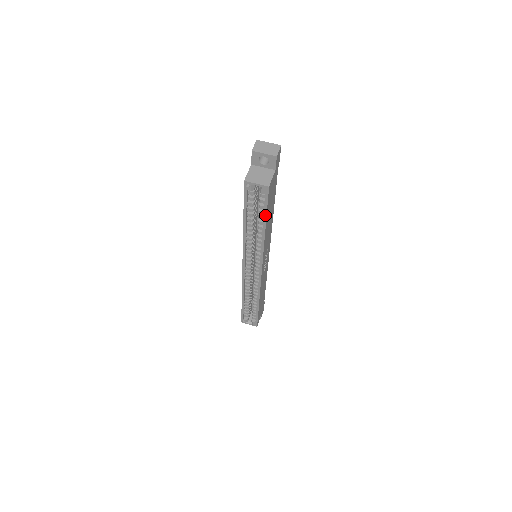
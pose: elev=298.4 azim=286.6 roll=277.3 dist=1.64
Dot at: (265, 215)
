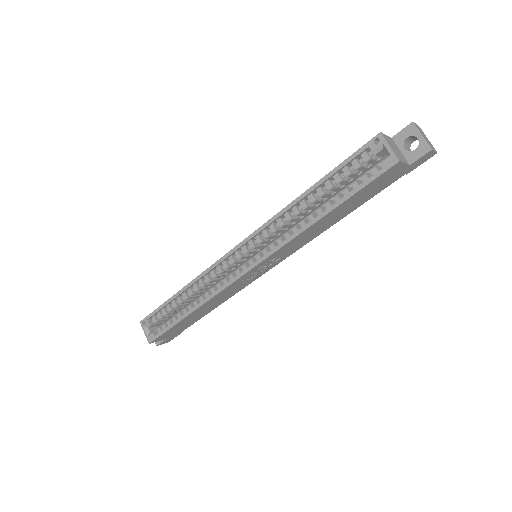
Dot at: (349, 196)
